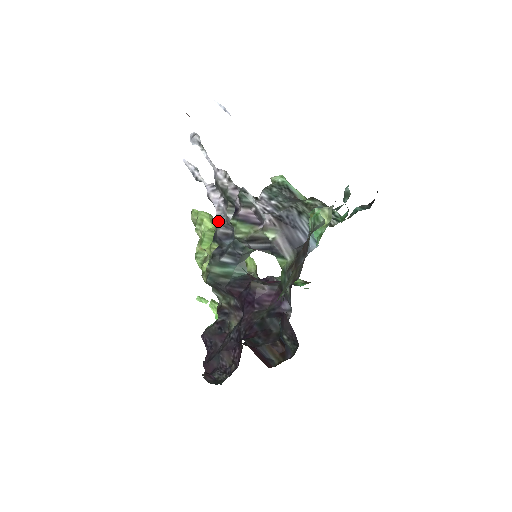
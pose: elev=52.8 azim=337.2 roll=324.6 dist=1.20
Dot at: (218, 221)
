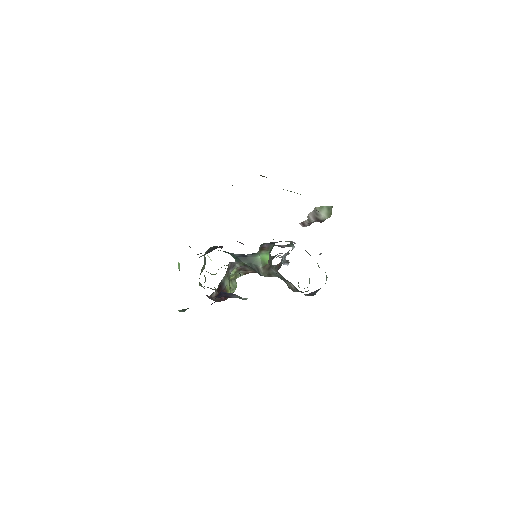
Dot at: occluded
